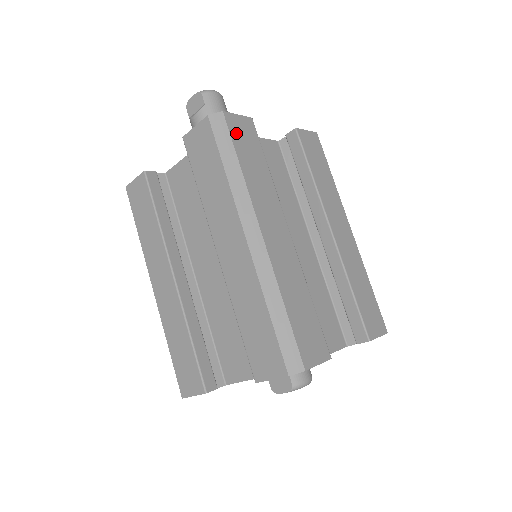
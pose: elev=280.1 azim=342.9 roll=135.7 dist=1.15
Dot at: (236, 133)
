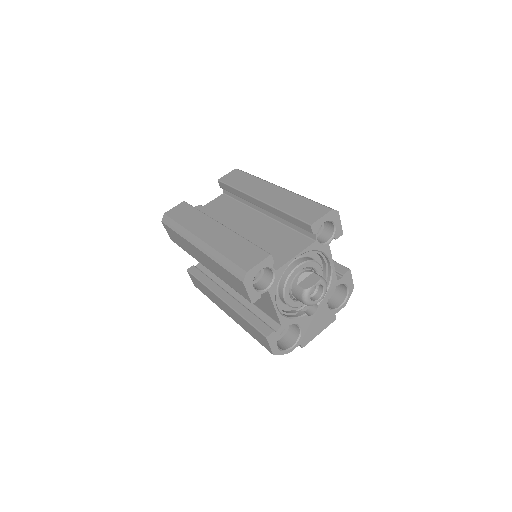
Dot at: occluded
